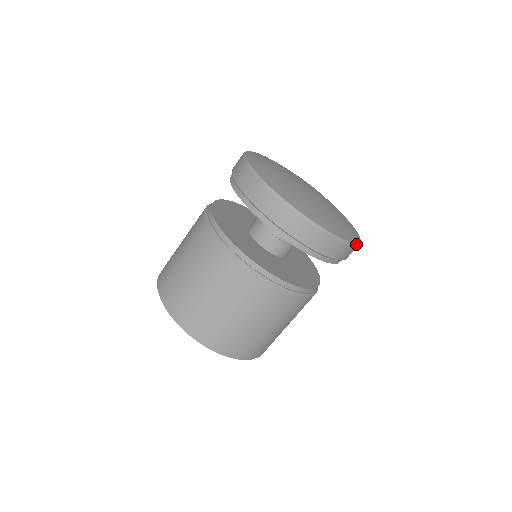
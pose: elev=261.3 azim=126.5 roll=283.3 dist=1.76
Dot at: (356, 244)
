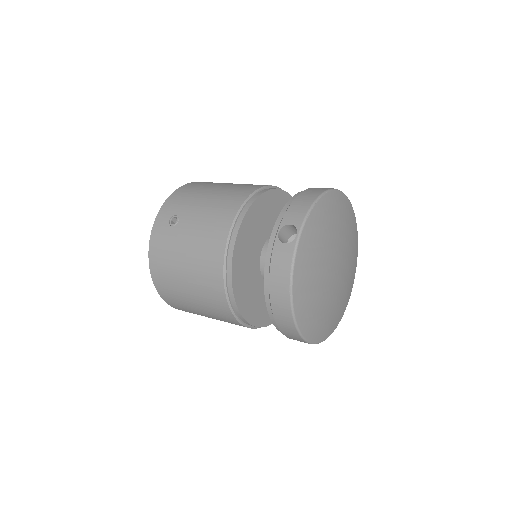
Dot at: occluded
